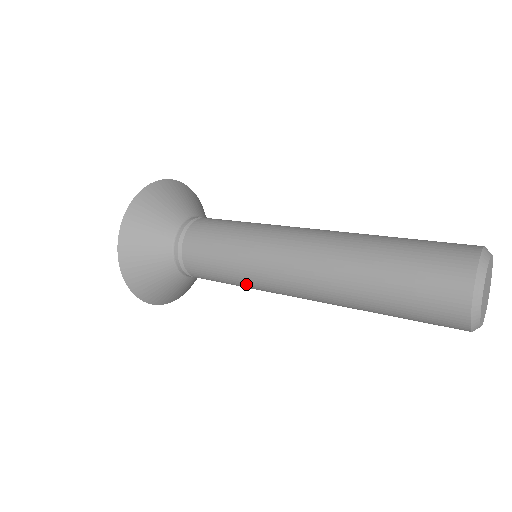
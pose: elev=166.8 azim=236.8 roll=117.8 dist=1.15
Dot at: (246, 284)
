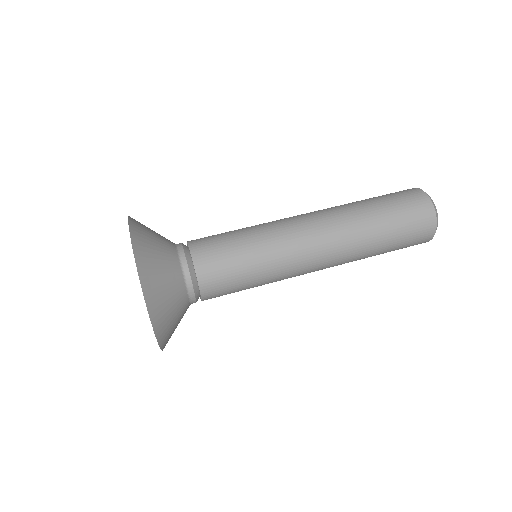
Dot at: (268, 281)
